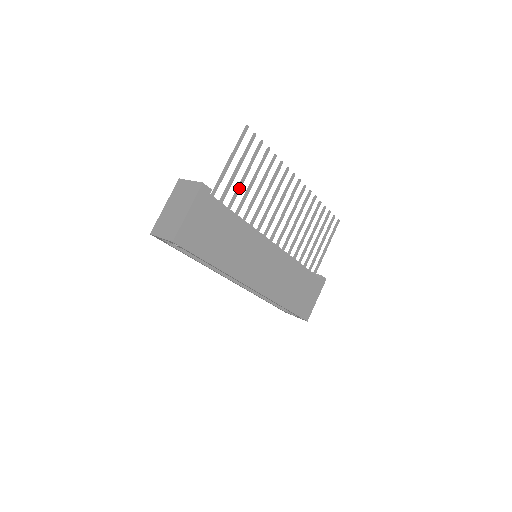
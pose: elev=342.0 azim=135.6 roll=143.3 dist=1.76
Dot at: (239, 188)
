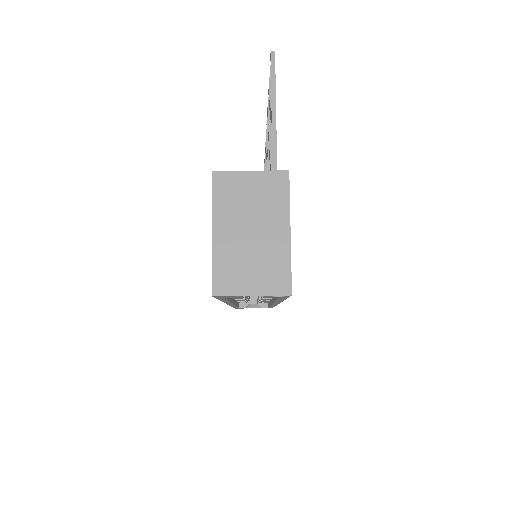
Dot at: occluded
